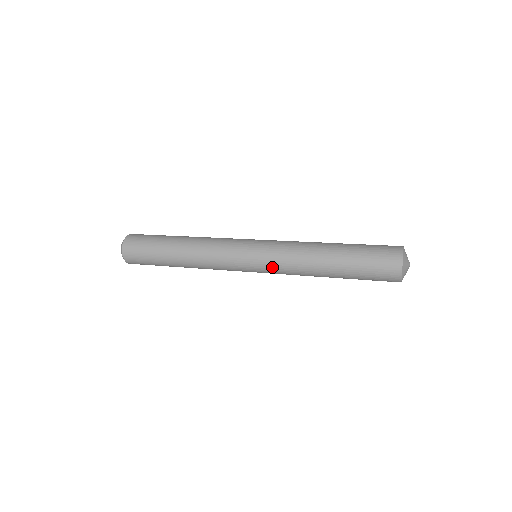
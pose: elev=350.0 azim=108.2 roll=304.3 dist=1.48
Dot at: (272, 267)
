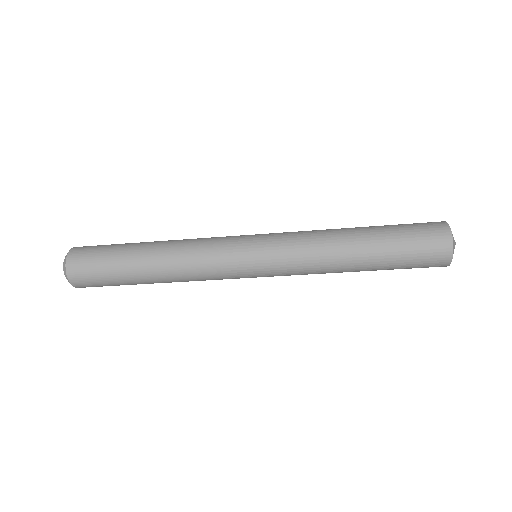
Dot at: (282, 253)
